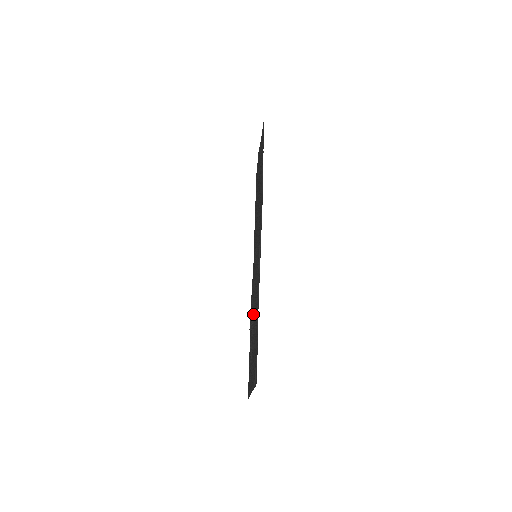
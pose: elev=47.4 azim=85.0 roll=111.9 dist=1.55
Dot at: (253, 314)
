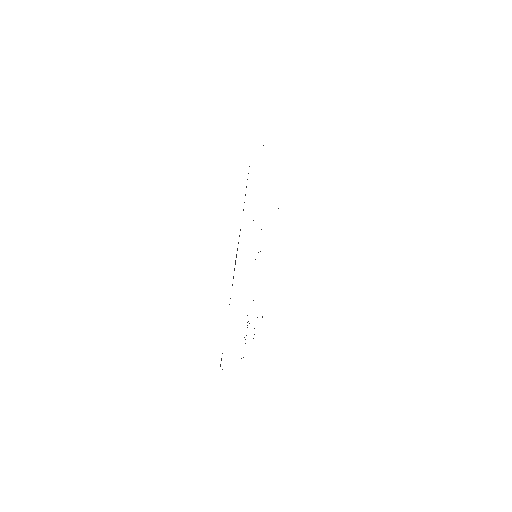
Dot at: occluded
